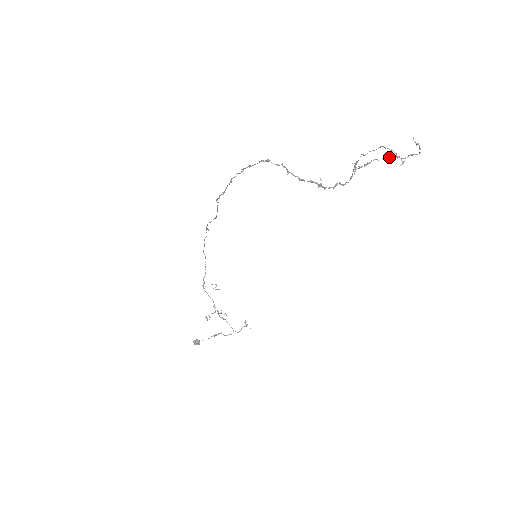
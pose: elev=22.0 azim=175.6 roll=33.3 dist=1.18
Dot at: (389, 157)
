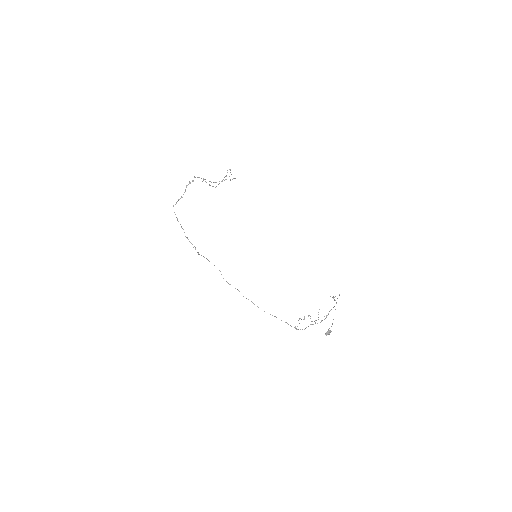
Dot at: (224, 180)
